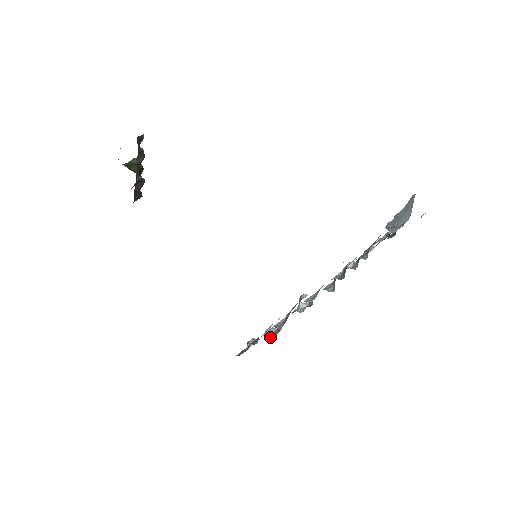
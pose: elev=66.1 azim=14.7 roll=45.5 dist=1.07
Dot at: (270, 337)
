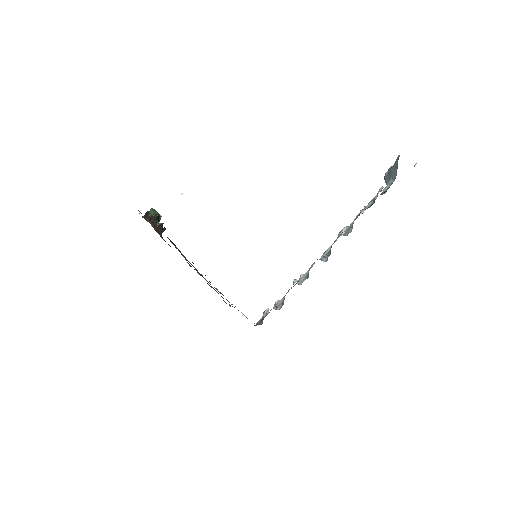
Dot at: (277, 309)
